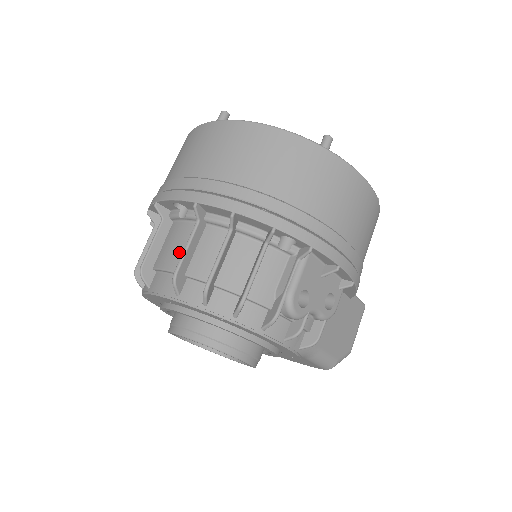
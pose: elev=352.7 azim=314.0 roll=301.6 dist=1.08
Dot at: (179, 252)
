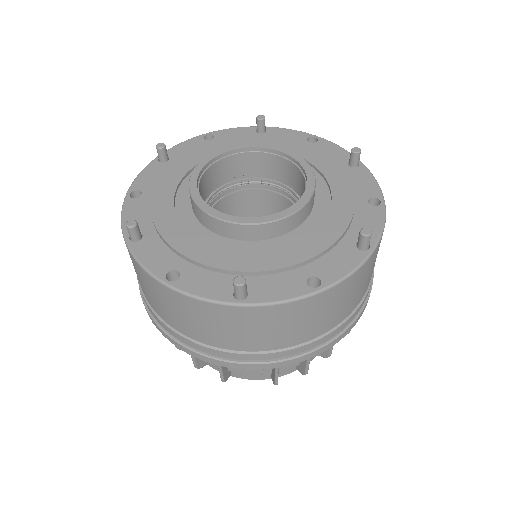
Dot at: occluded
